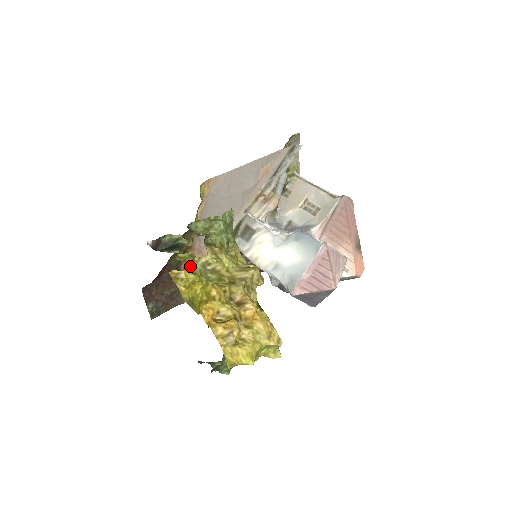
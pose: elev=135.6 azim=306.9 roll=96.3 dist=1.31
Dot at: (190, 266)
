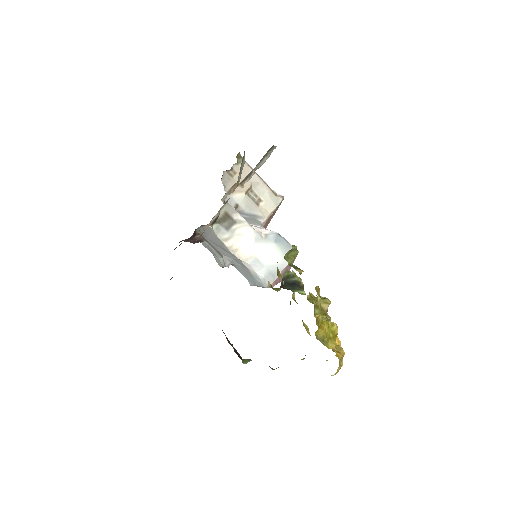
Dot at: occluded
